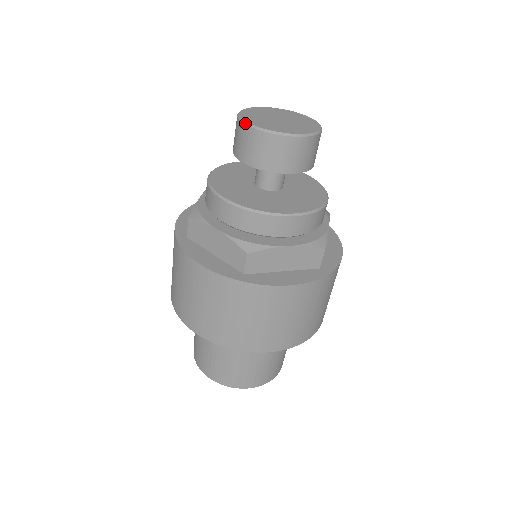
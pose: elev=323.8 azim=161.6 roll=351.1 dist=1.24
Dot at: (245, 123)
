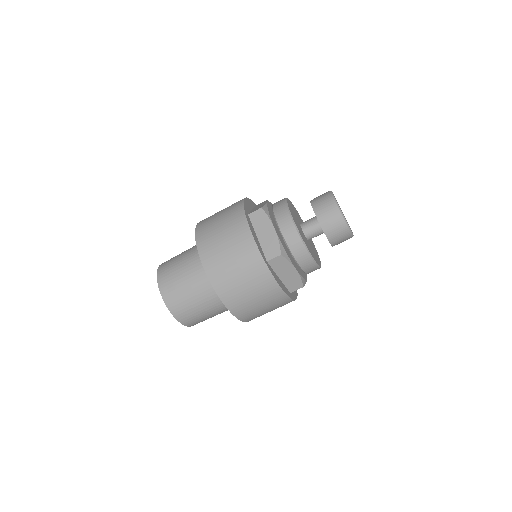
Dot at: (335, 200)
